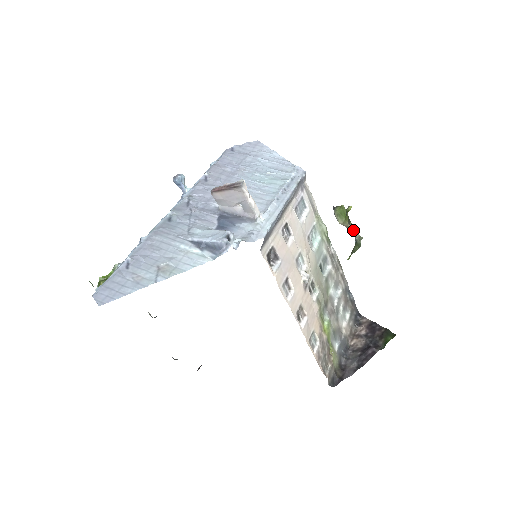
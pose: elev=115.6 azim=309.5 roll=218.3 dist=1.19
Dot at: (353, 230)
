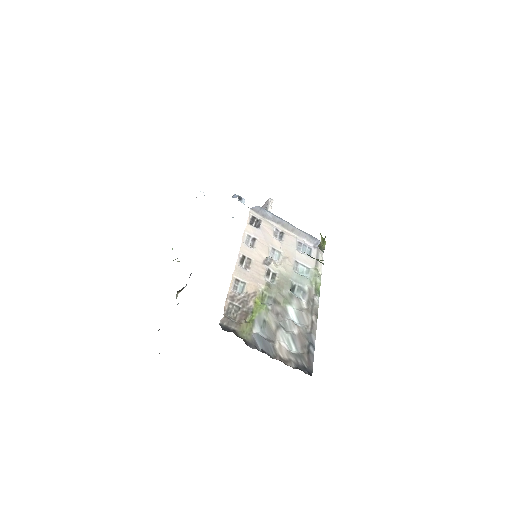
Dot at: (322, 245)
